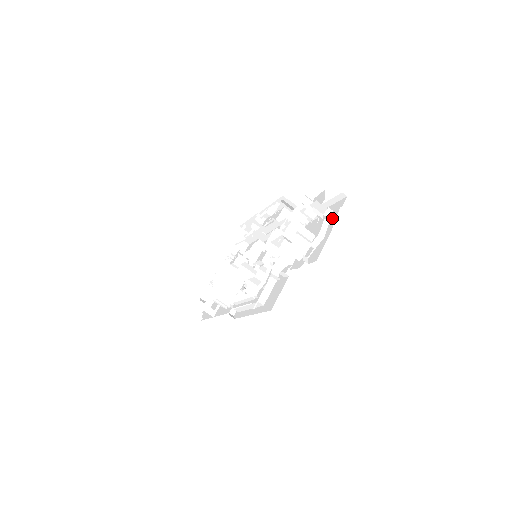
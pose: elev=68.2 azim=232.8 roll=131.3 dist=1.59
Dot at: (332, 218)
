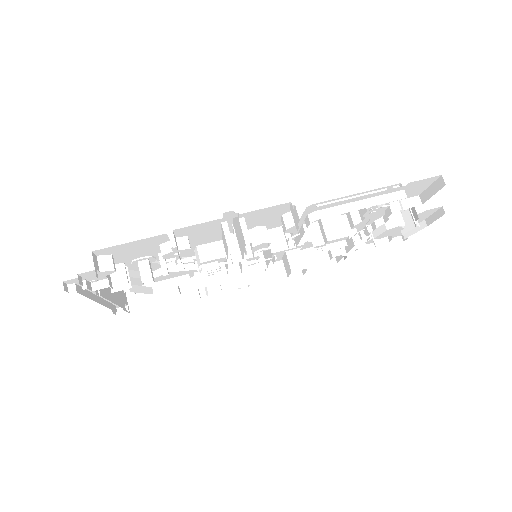
Dot at: occluded
